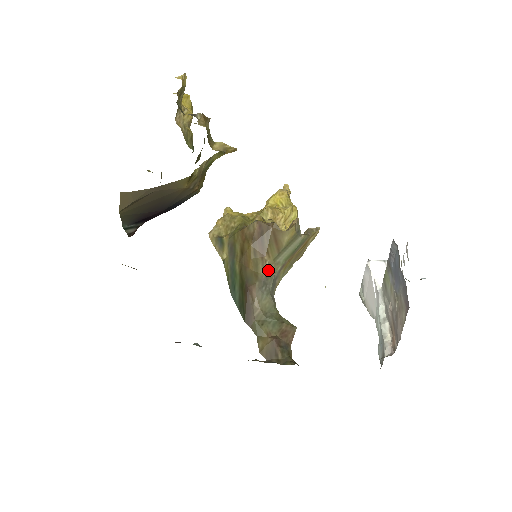
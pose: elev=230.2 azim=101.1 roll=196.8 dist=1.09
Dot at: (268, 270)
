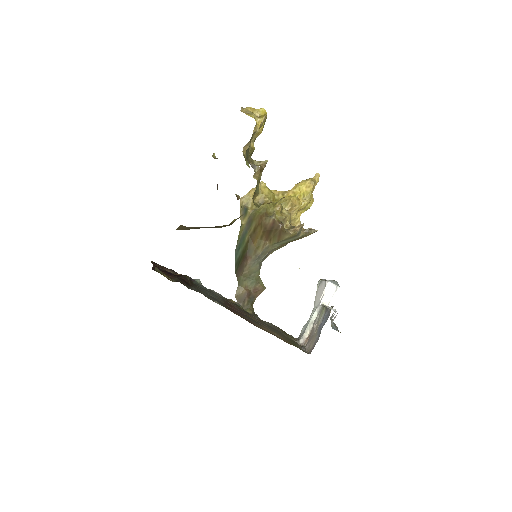
Dot at: (265, 249)
